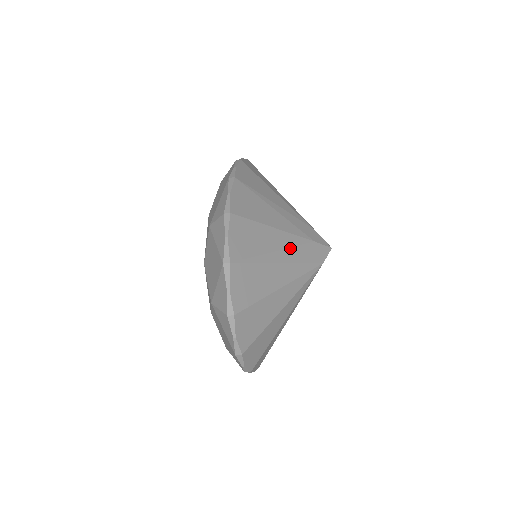
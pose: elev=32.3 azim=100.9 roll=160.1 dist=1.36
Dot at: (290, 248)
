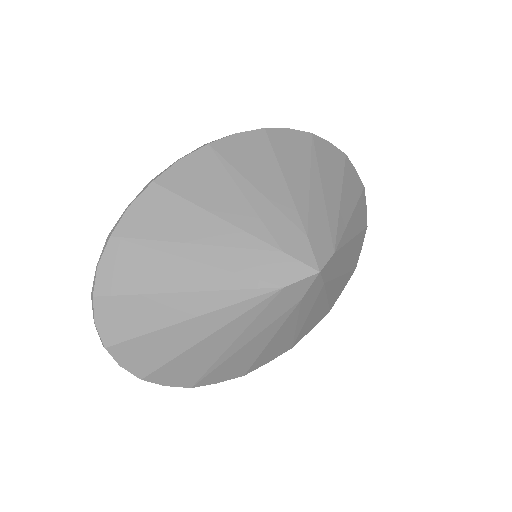
Dot at: (225, 247)
